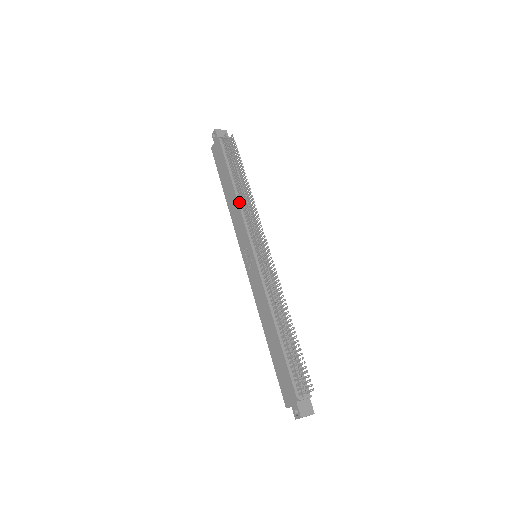
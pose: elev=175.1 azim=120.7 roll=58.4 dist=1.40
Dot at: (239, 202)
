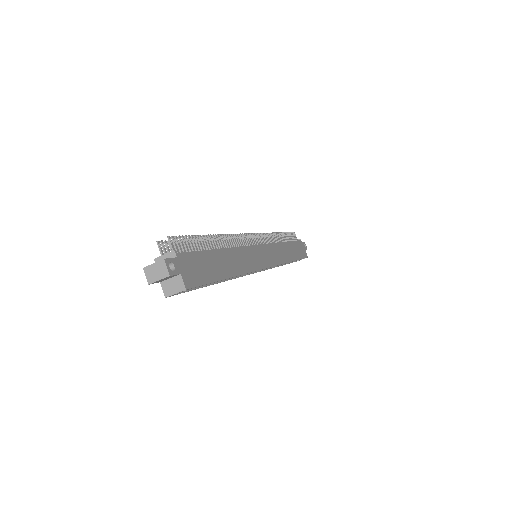
Dot at: occluded
